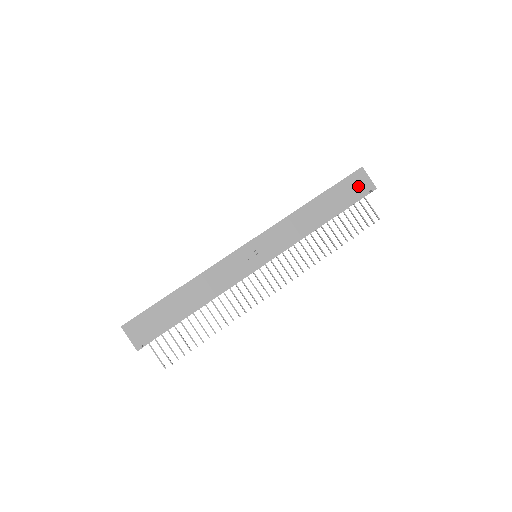
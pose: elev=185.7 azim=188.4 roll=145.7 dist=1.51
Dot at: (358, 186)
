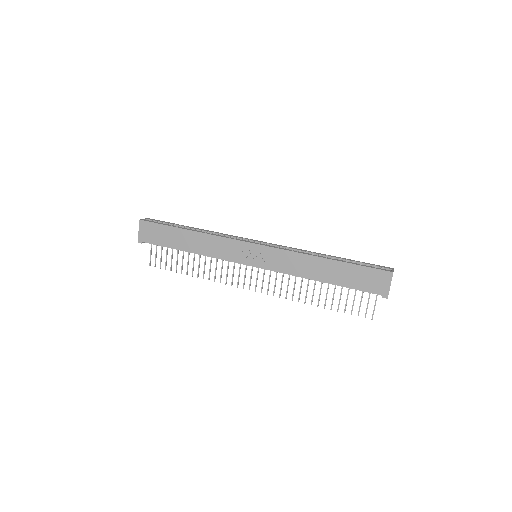
Dot at: (374, 283)
